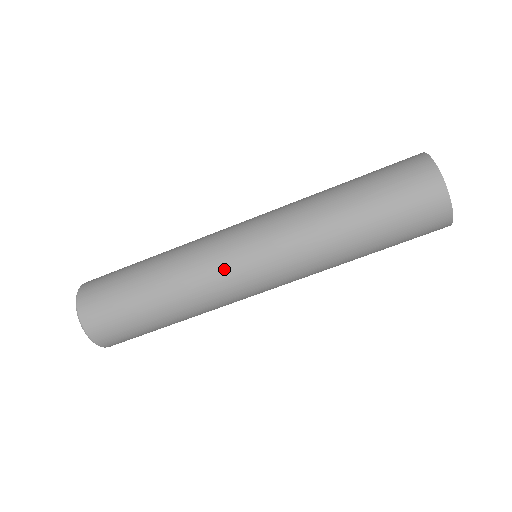
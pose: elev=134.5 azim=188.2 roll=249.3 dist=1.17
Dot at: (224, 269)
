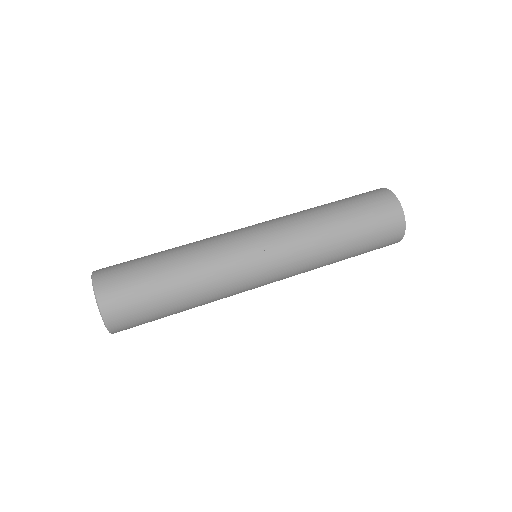
Dot at: (238, 255)
